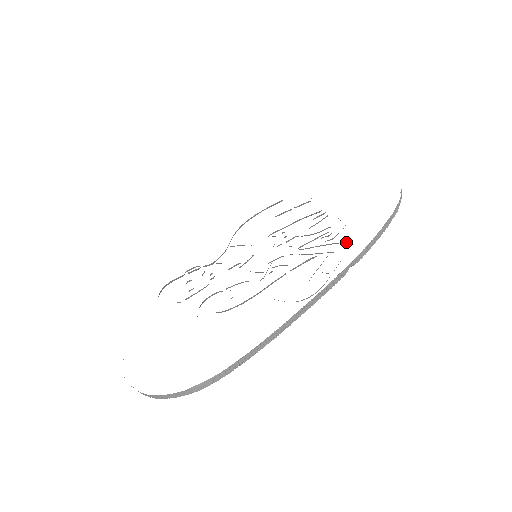
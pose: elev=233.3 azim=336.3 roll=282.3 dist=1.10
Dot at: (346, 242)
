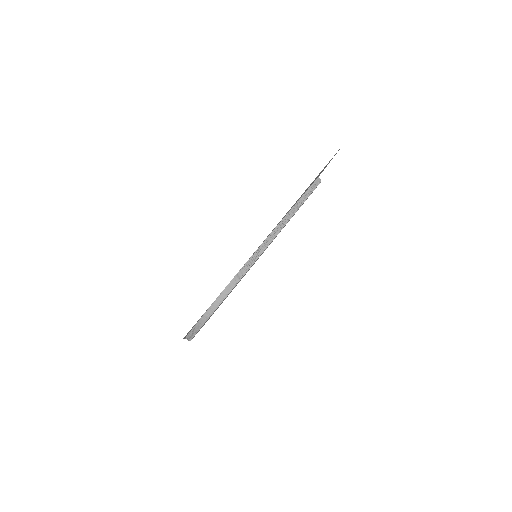
Dot at: occluded
